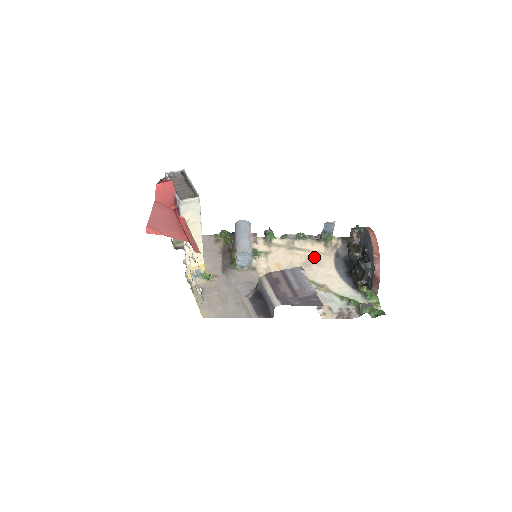
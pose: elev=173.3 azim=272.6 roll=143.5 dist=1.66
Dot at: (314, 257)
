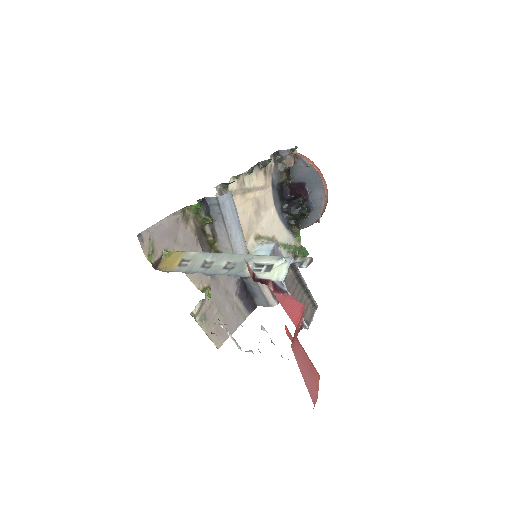
Dot at: (261, 198)
